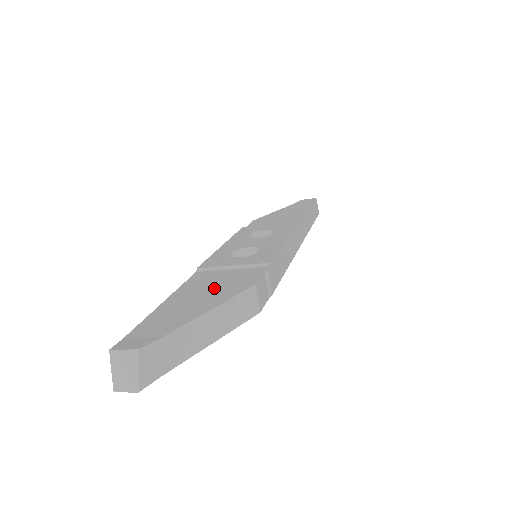
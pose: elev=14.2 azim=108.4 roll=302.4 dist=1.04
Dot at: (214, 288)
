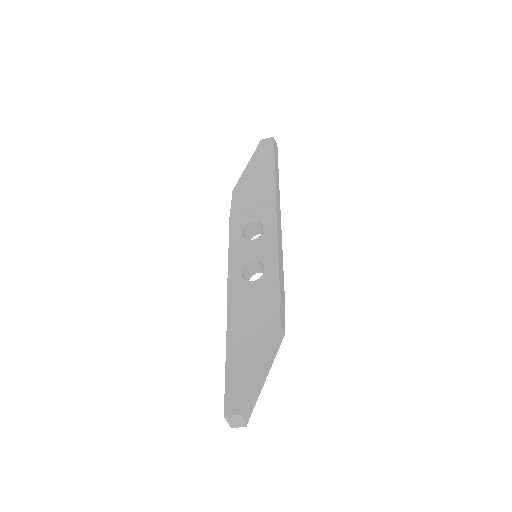
Dot at: (254, 332)
